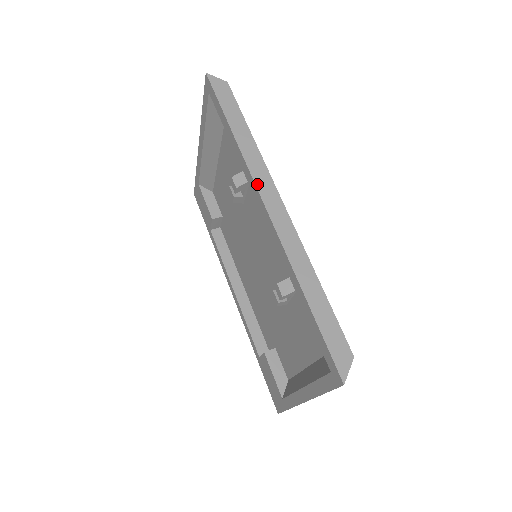
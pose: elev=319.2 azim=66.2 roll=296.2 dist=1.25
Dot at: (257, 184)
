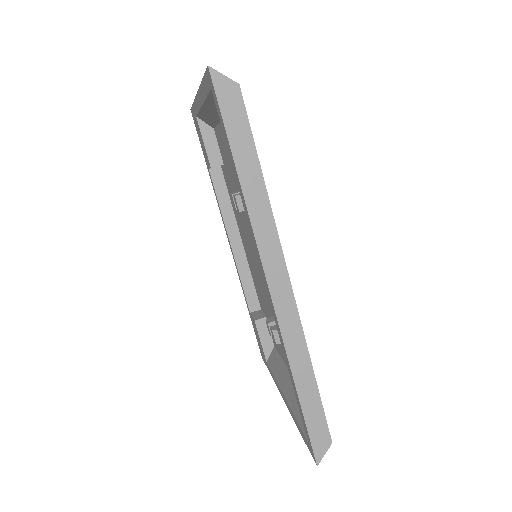
Dot at: (263, 258)
